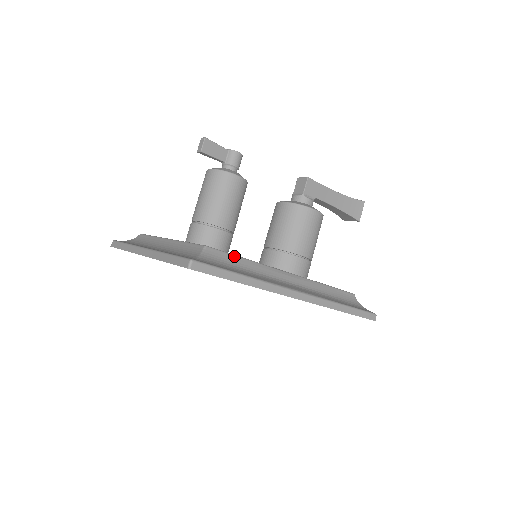
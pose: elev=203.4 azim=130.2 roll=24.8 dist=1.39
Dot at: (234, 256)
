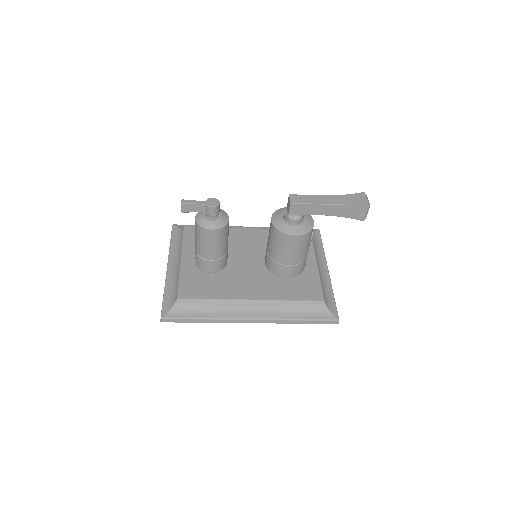
Dot at: (200, 300)
